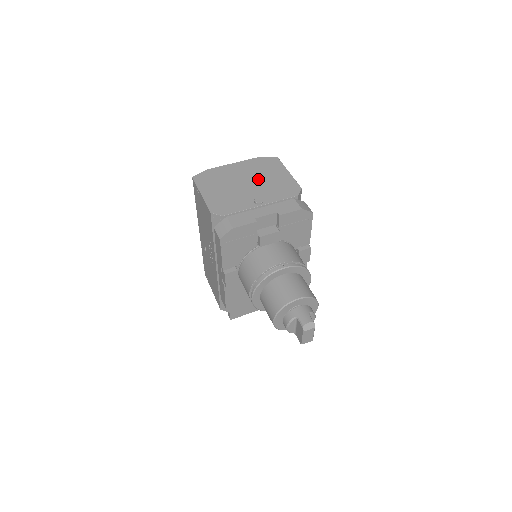
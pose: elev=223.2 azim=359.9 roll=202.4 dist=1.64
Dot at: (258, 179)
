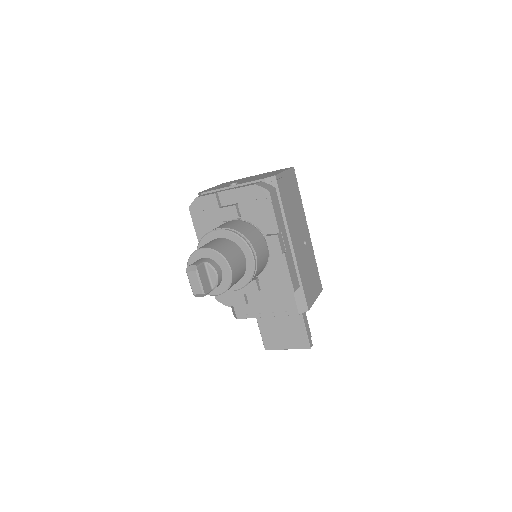
Dot at: occluded
